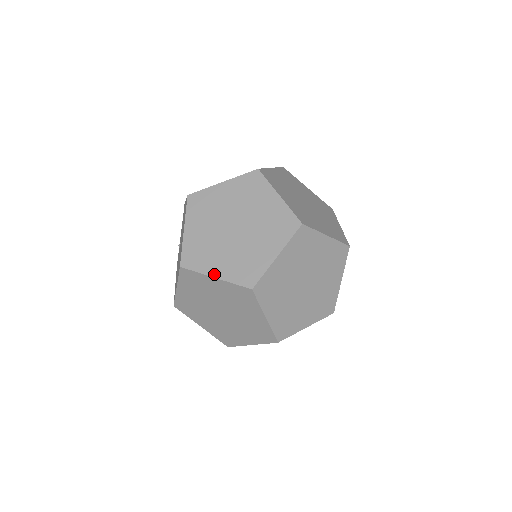
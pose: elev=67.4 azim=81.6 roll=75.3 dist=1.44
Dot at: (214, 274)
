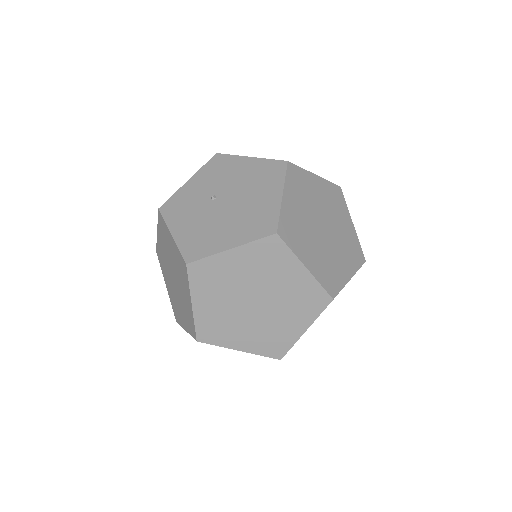
Dot at: (306, 263)
